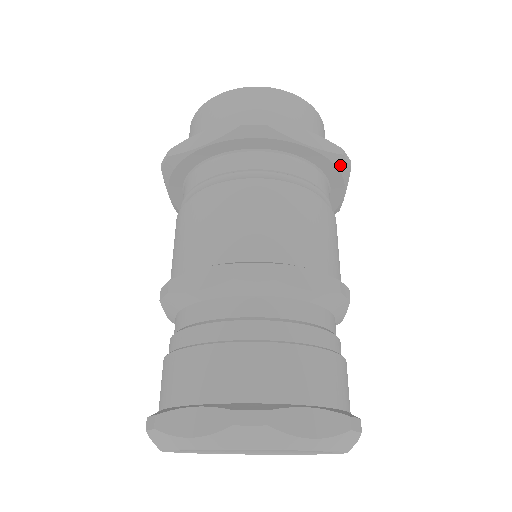
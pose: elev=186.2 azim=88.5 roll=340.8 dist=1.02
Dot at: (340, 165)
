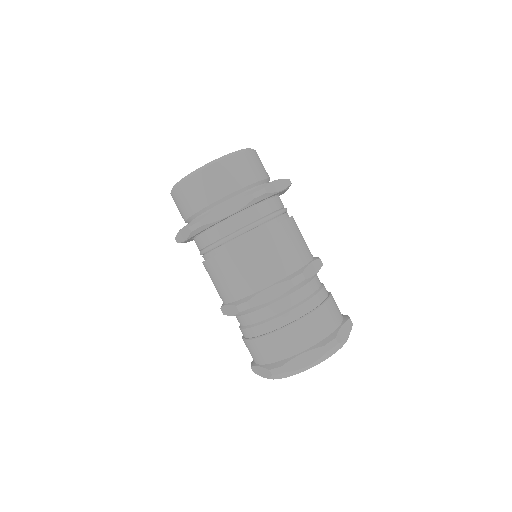
Dot at: occluded
